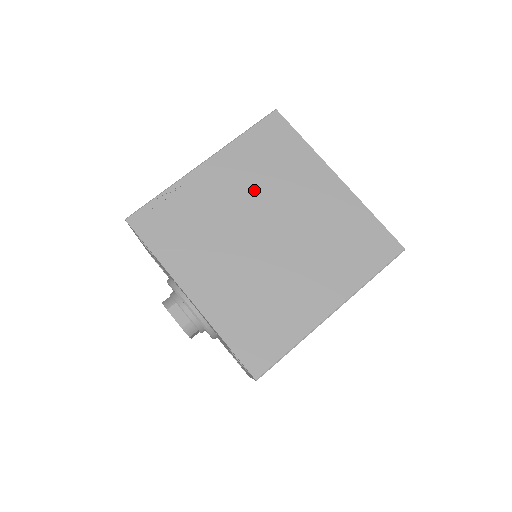
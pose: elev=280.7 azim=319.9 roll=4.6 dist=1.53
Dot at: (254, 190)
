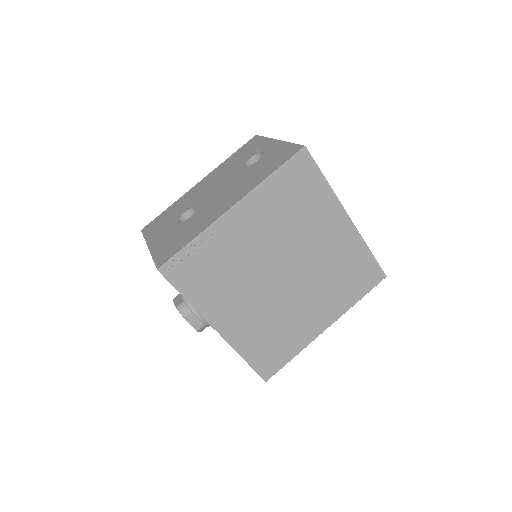
Dot at: (277, 234)
